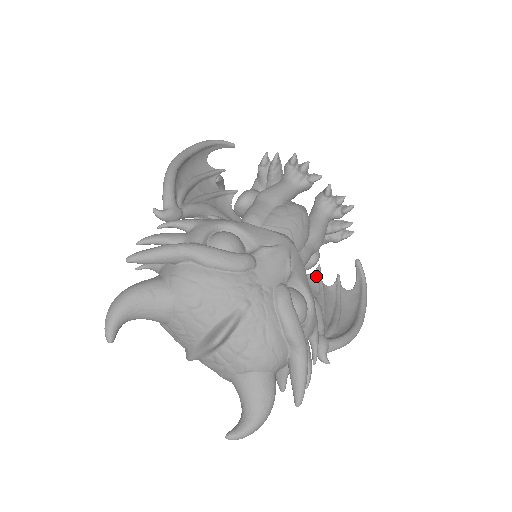
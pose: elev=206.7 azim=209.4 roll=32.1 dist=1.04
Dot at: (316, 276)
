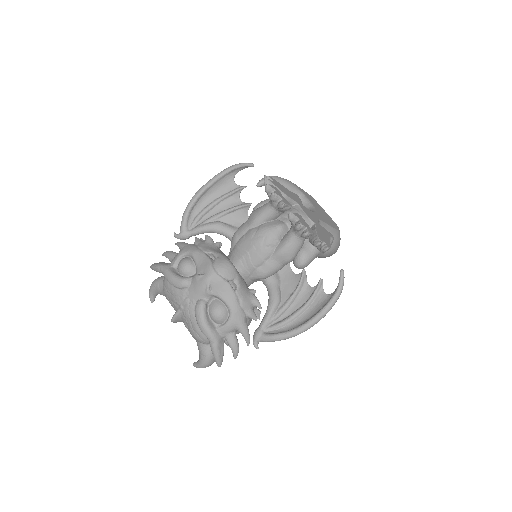
Dot at: (300, 278)
